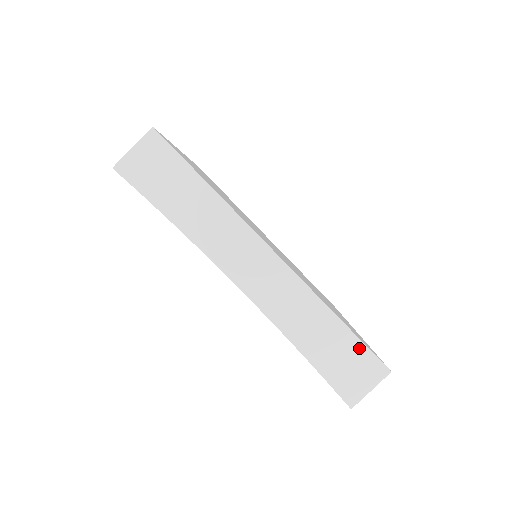
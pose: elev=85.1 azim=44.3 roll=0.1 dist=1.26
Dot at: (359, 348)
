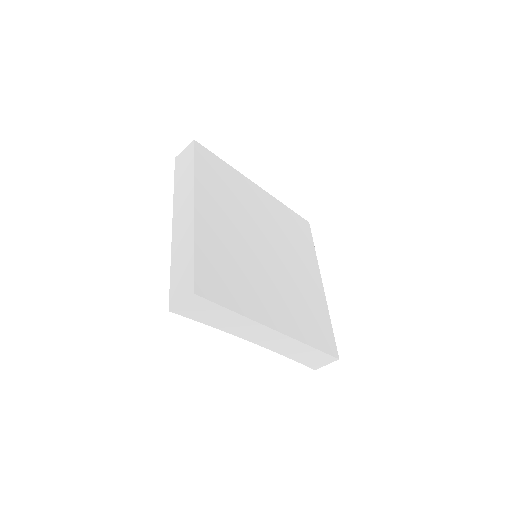
Dot at: (323, 355)
